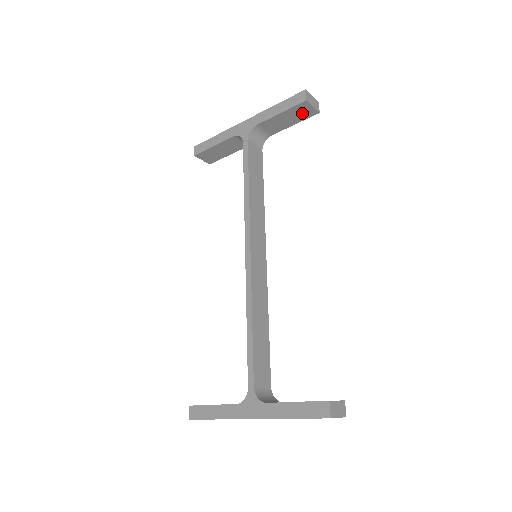
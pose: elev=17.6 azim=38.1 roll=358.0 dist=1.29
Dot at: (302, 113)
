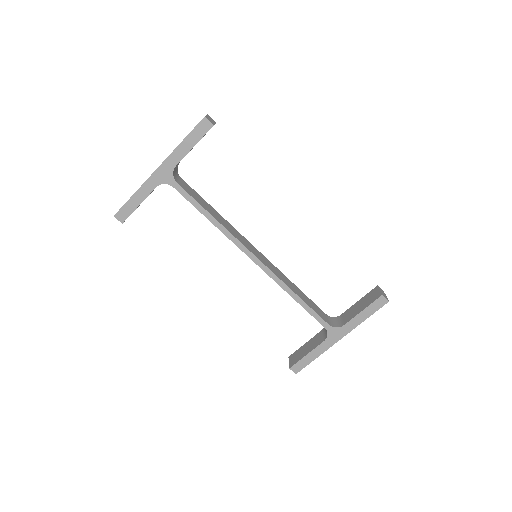
Dot at: occluded
